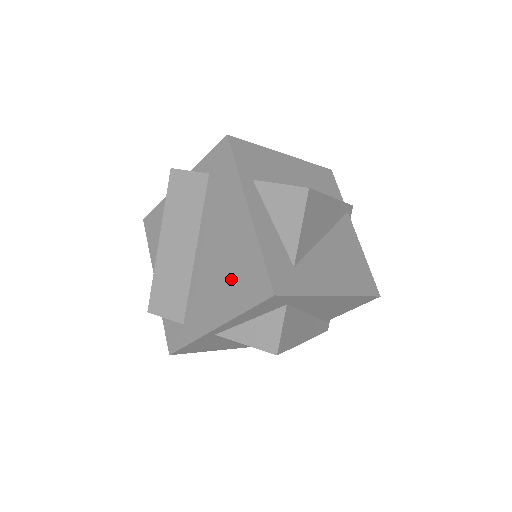
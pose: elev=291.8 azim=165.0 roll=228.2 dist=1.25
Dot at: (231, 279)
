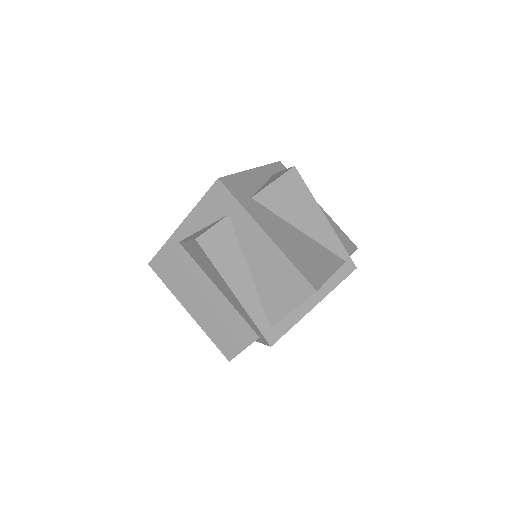
Dot at: occluded
